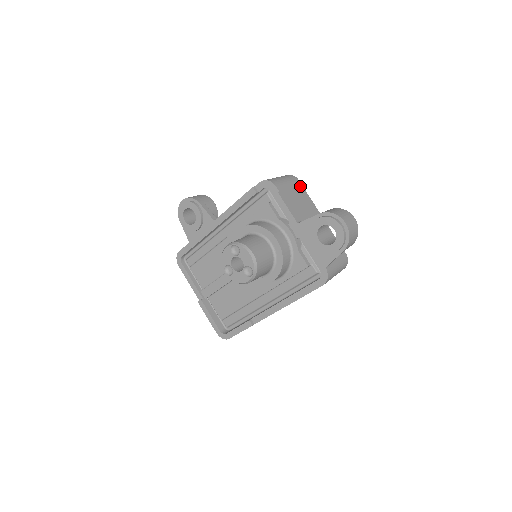
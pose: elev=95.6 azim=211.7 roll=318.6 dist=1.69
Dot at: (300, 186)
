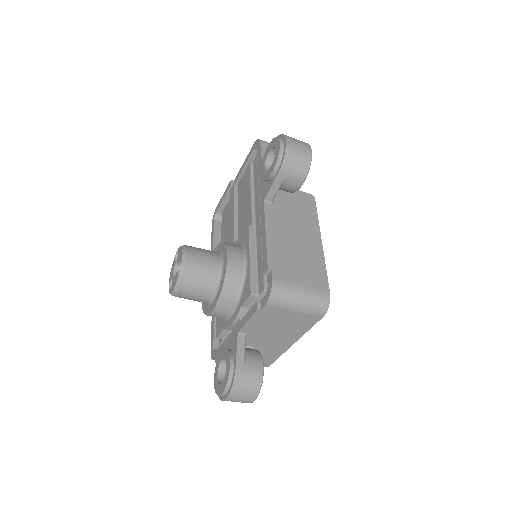
Dot at: (313, 320)
